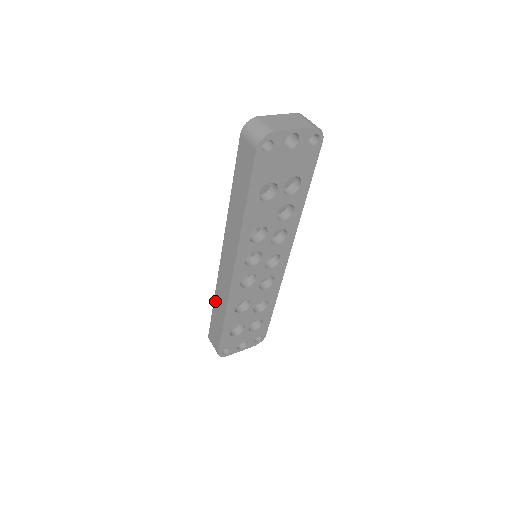
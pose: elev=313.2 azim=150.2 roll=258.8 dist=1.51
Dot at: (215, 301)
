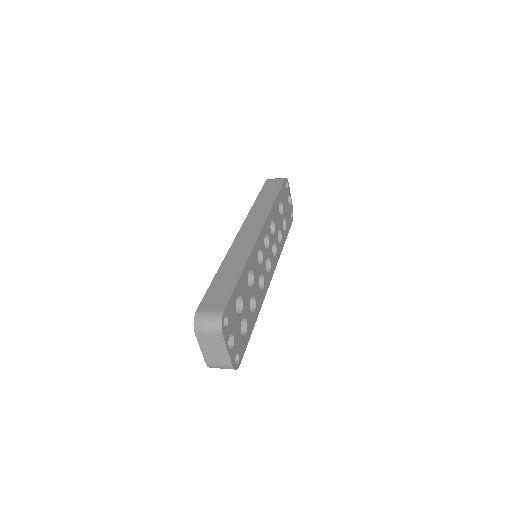
Dot at: (223, 266)
